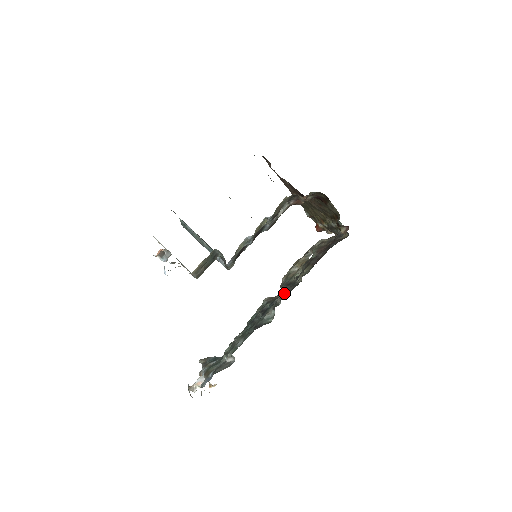
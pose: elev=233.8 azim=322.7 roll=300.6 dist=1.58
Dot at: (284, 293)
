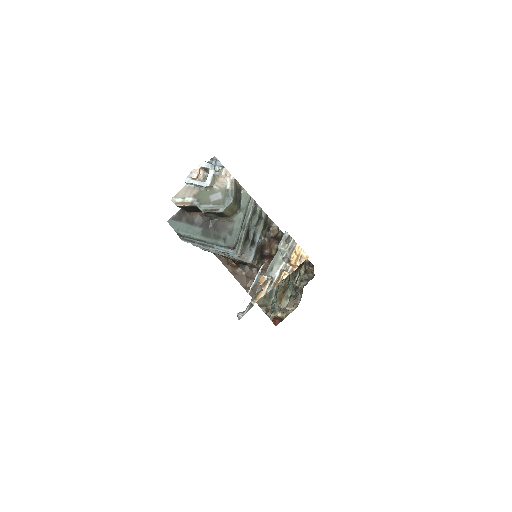
Dot at: occluded
